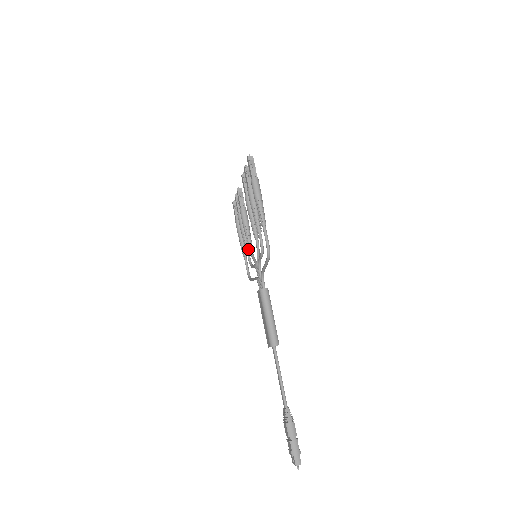
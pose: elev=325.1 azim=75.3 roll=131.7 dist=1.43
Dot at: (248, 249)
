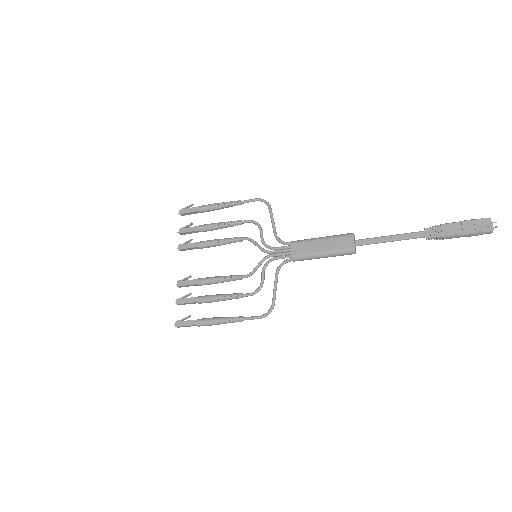
Dot at: (240, 293)
